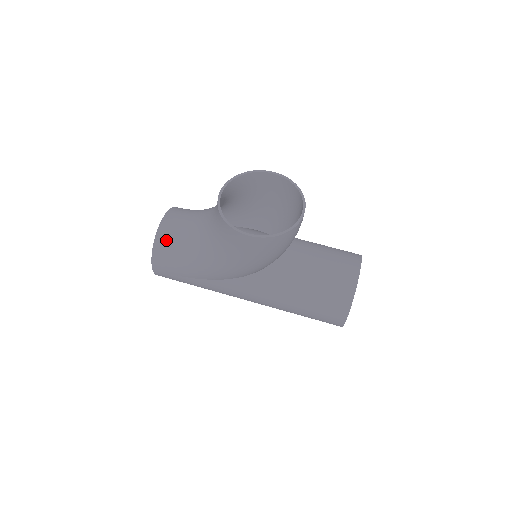
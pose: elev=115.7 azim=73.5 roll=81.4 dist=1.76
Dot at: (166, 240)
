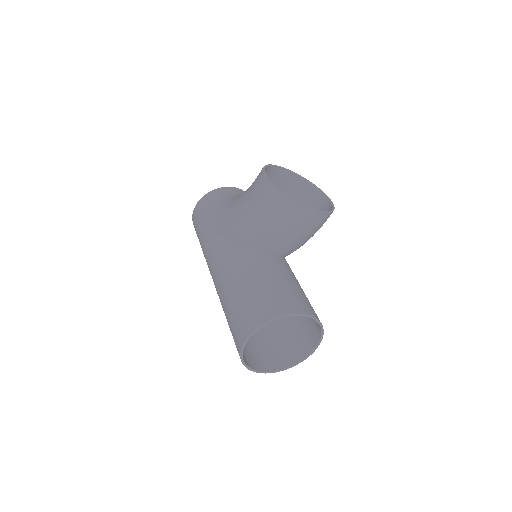
Dot at: (224, 192)
